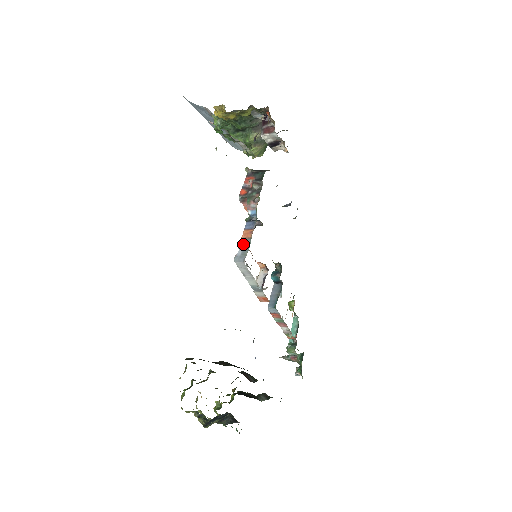
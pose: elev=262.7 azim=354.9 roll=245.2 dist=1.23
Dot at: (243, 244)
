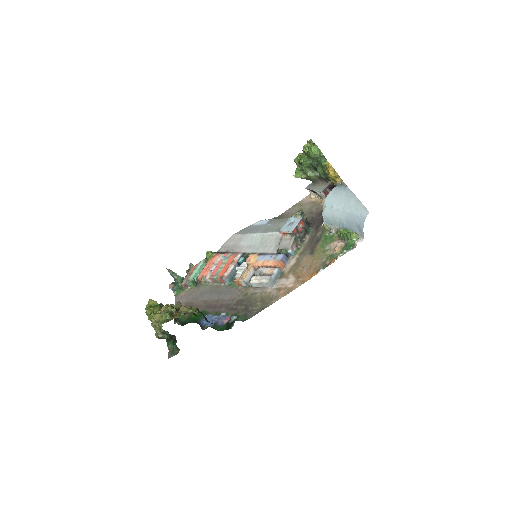
Dot at: (277, 271)
